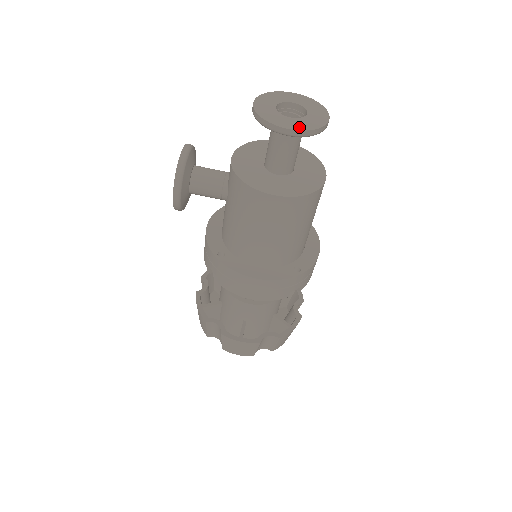
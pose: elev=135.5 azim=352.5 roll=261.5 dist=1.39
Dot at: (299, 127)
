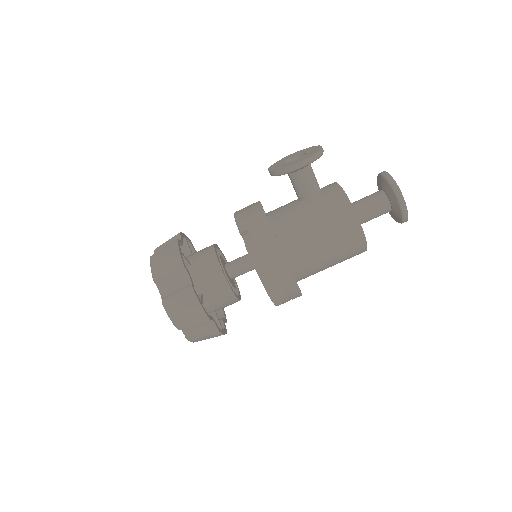
Dot at: (406, 208)
